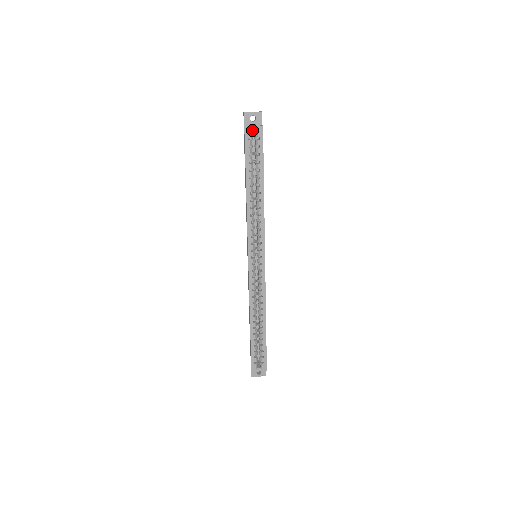
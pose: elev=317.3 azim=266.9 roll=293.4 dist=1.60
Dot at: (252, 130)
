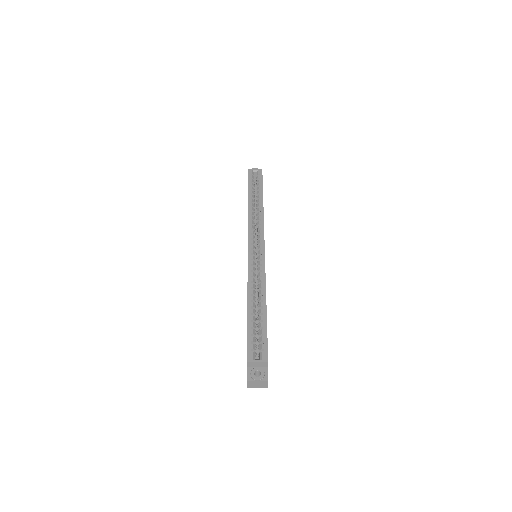
Dot at: occluded
